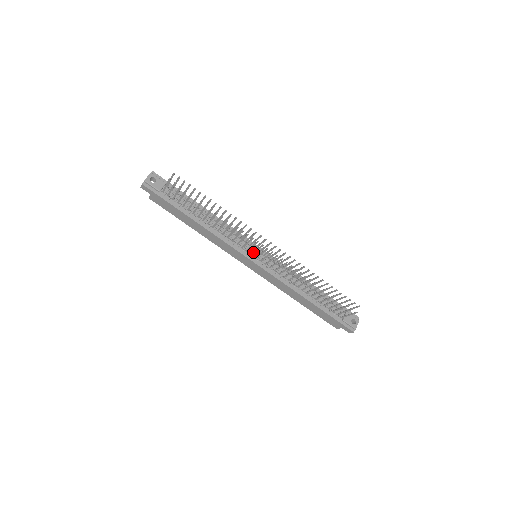
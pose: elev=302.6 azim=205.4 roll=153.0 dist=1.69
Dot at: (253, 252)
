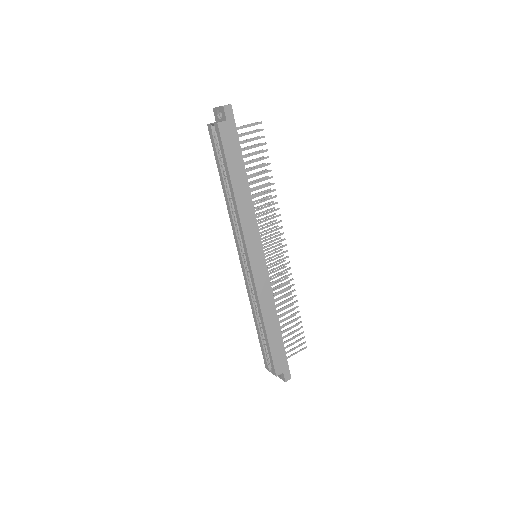
Dot at: (266, 246)
